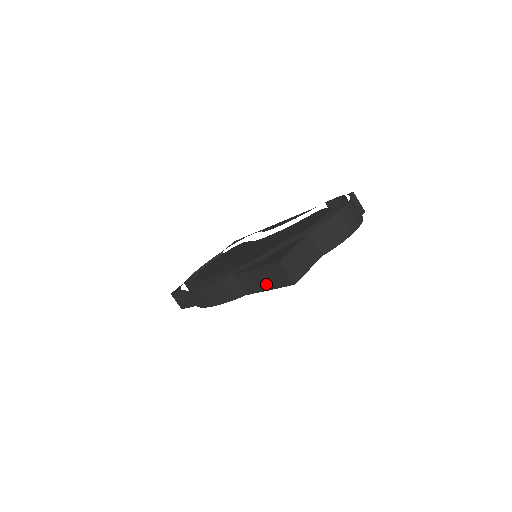
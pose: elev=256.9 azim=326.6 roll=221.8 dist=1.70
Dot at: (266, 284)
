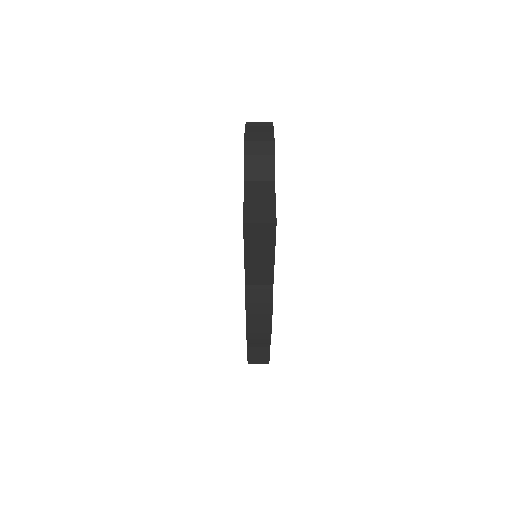
Dot at: (266, 254)
